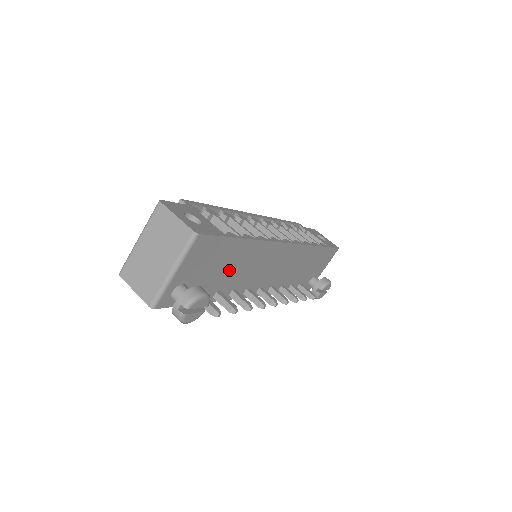
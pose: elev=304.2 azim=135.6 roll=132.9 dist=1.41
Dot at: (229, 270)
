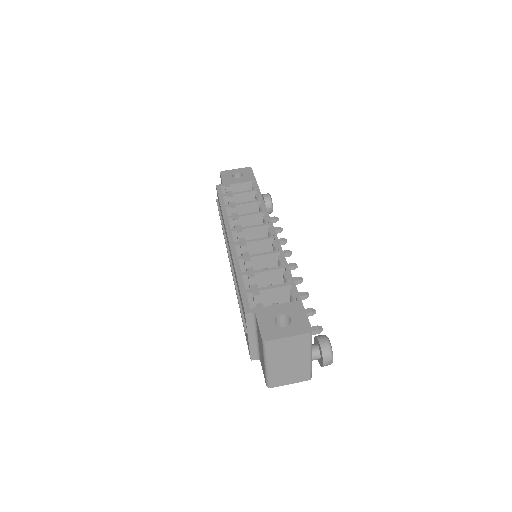
Dot at: occluded
